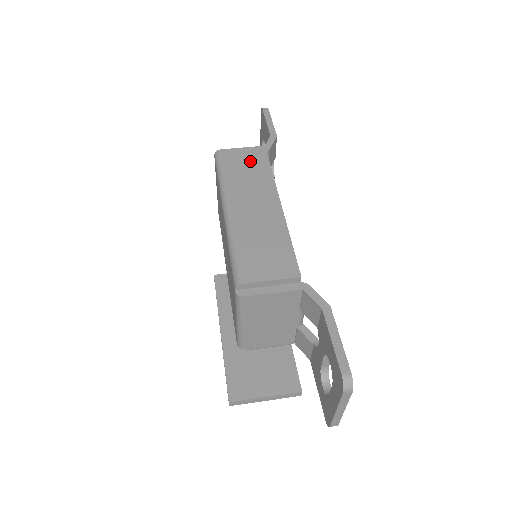
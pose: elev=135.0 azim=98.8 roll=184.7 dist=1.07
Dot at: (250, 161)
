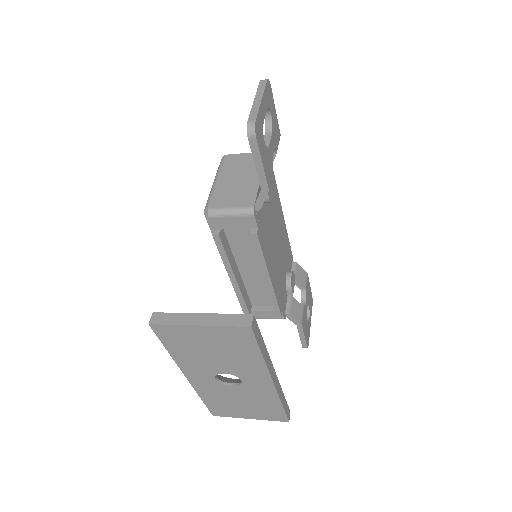
Dot at: occluded
